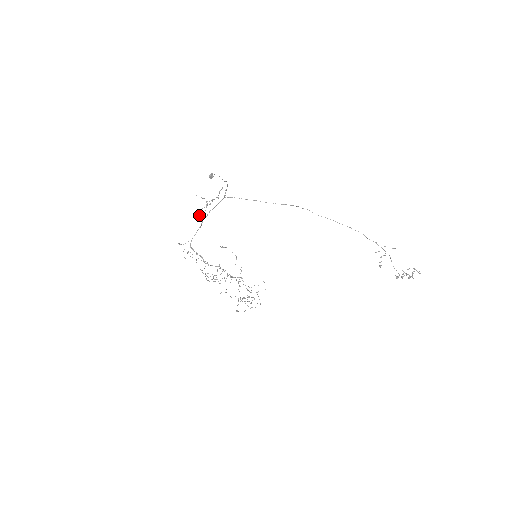
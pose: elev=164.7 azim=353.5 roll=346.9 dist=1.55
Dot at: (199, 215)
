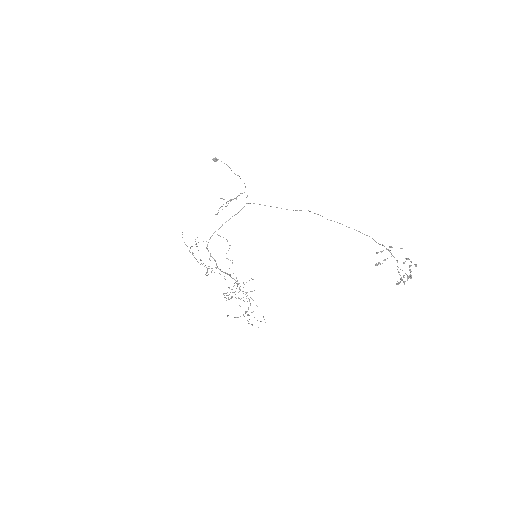
Dot at: (217, 214)
